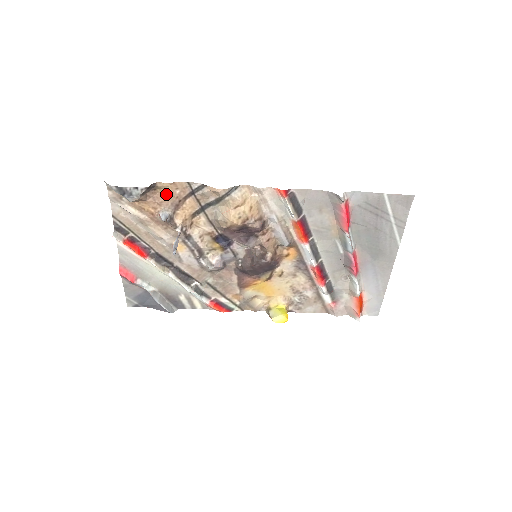
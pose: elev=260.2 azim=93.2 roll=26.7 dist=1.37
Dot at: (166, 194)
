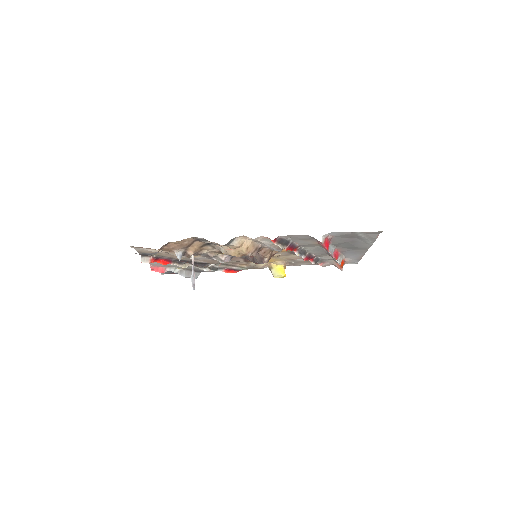
Dot at: (177, 244)
